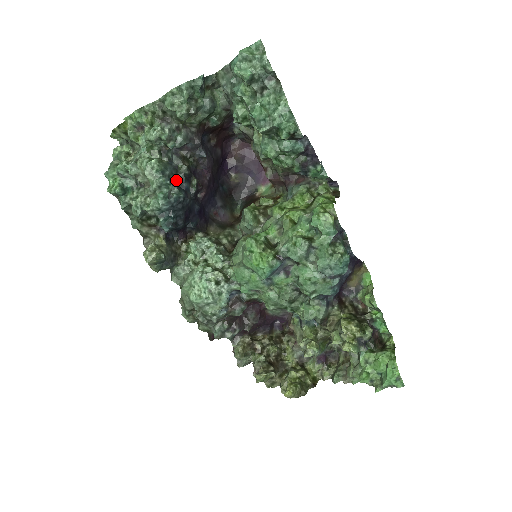
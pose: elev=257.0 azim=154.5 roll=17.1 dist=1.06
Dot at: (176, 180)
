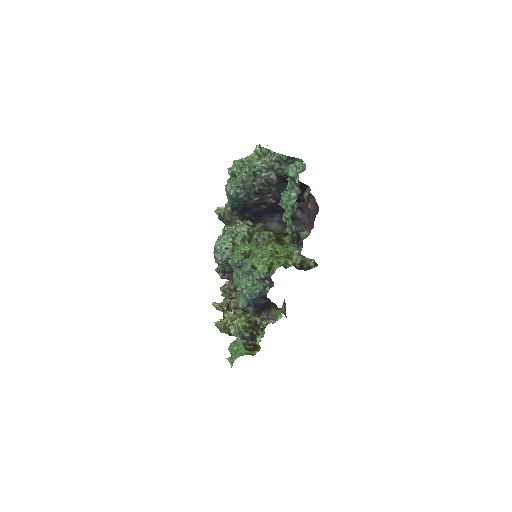
Dot at: (248, 190)
